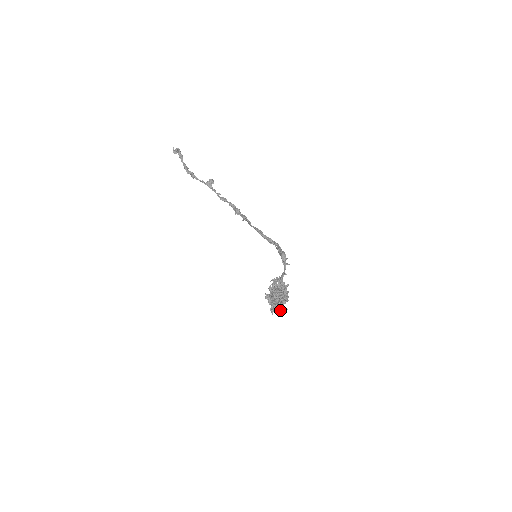
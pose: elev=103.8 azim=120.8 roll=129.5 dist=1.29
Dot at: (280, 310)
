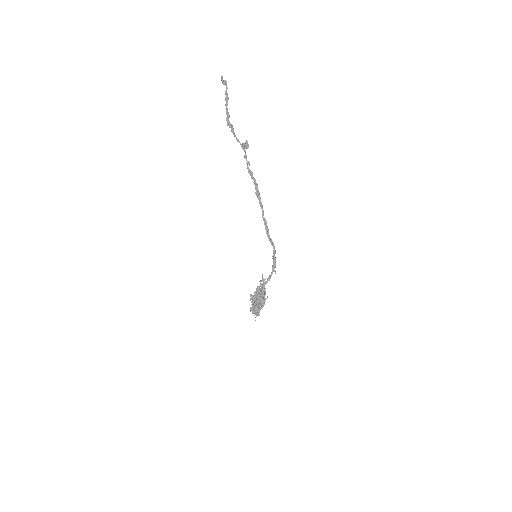
Dot at: (256, 311)
